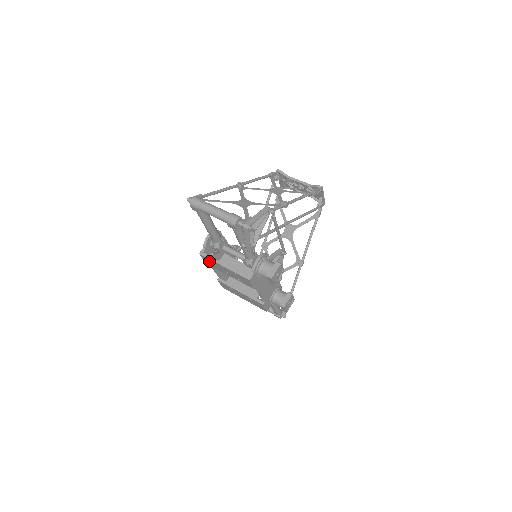
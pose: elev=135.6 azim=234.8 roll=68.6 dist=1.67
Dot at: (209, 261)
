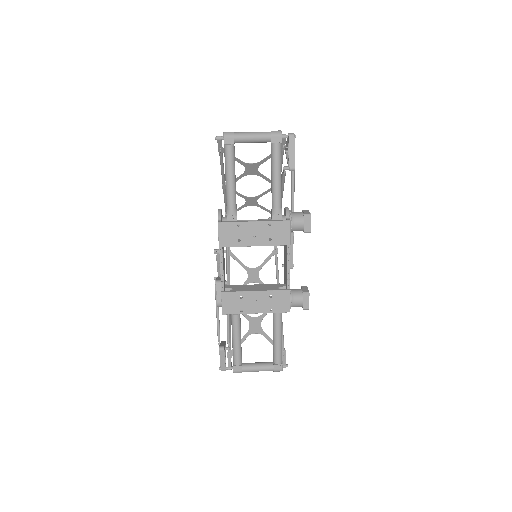
Dot at: (230, 231)
